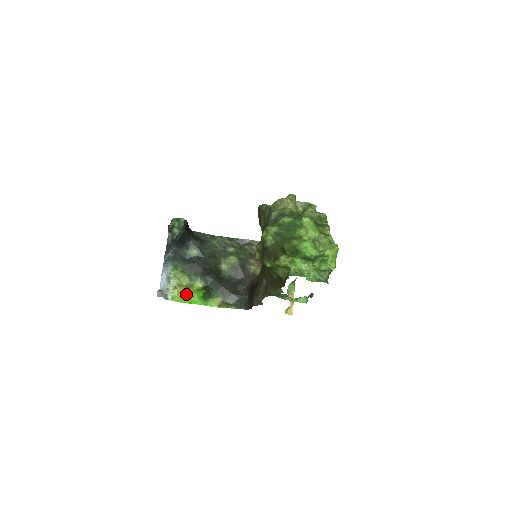
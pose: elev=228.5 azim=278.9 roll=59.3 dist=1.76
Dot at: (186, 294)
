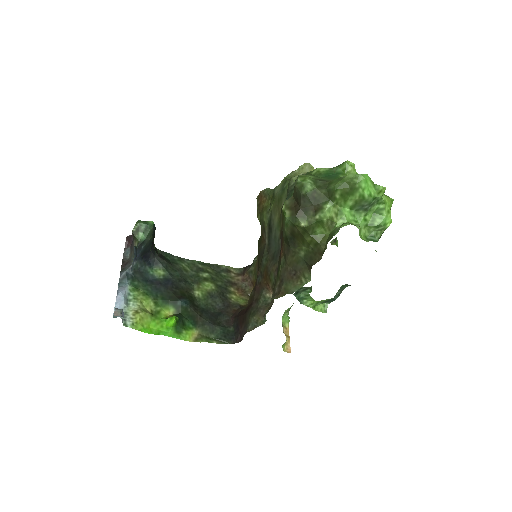
Dot at: (150, 323)
